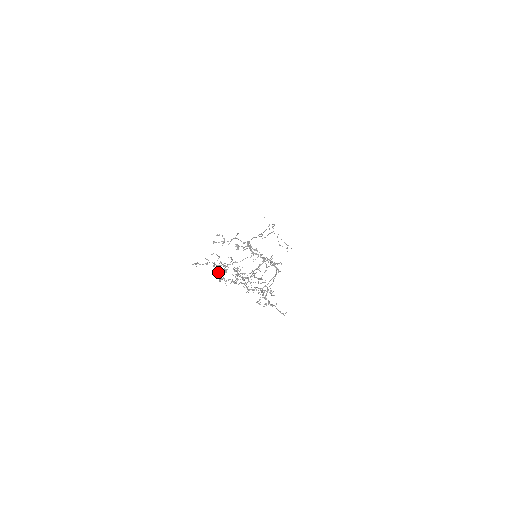
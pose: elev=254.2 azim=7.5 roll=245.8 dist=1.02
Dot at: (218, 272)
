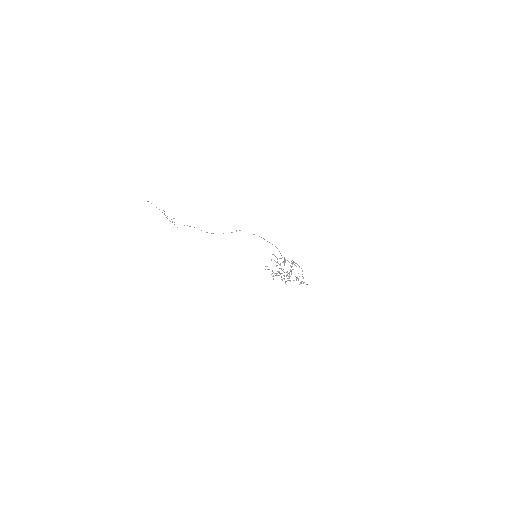
Dot at: occluded
